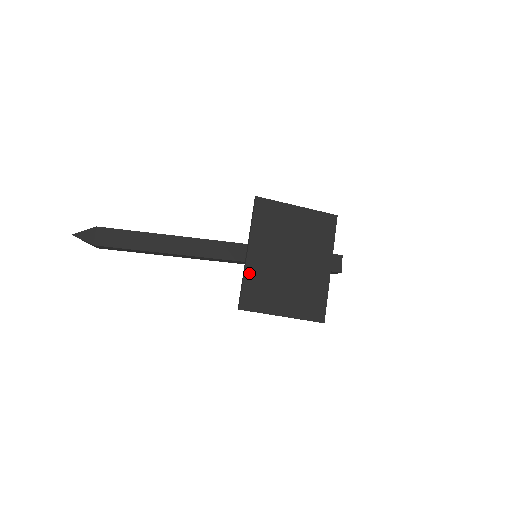
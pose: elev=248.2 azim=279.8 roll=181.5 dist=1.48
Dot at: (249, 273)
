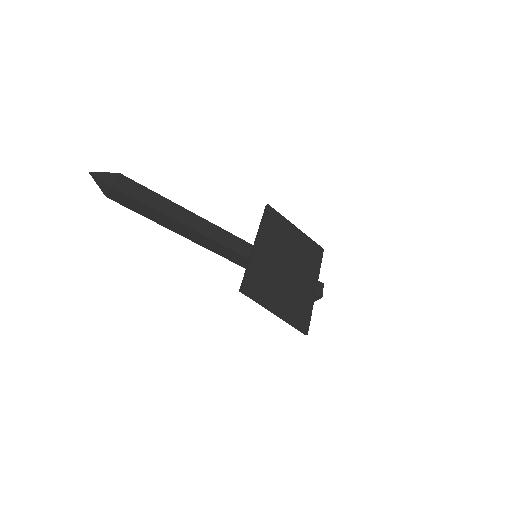
Dot at: (254, 262)
